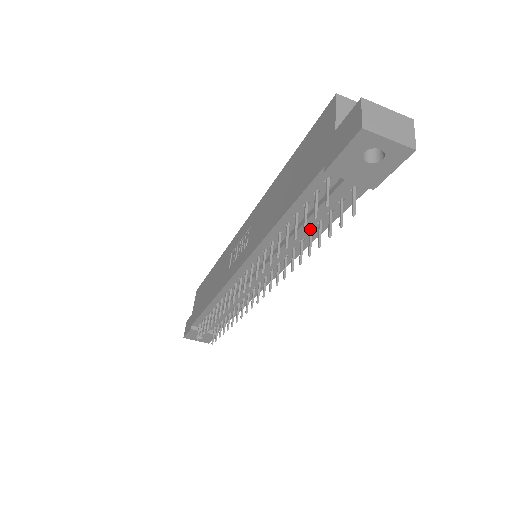
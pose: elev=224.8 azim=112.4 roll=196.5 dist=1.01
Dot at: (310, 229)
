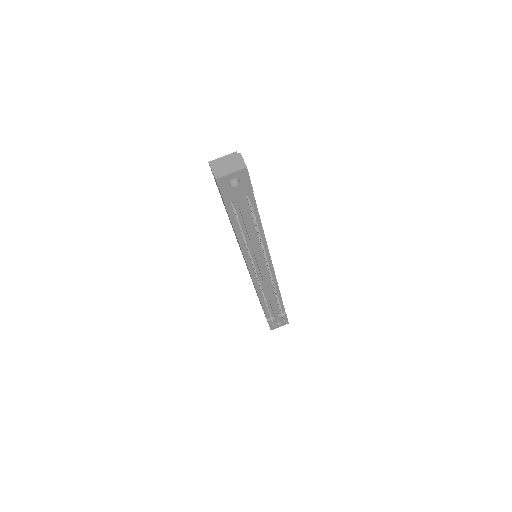
Dot at: (254, 227)
